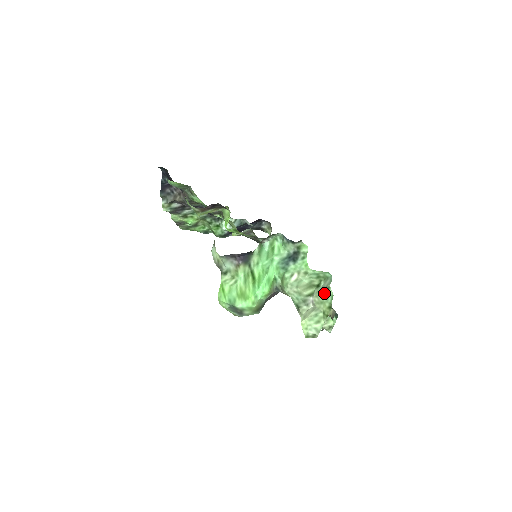
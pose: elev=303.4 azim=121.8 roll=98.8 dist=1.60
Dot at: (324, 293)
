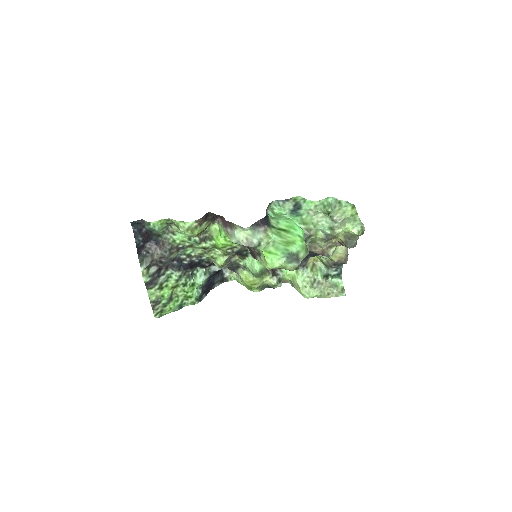
Dot at: (340, 207)
